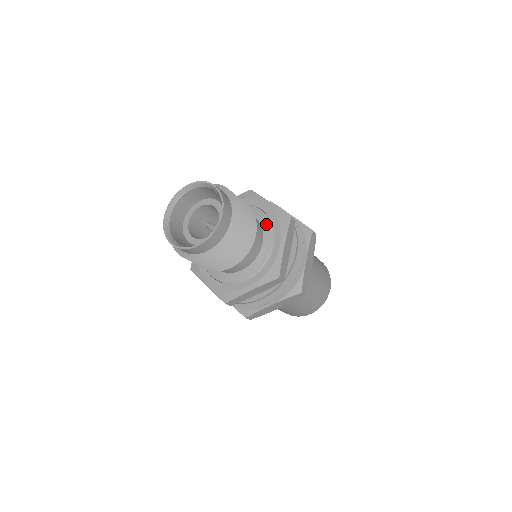
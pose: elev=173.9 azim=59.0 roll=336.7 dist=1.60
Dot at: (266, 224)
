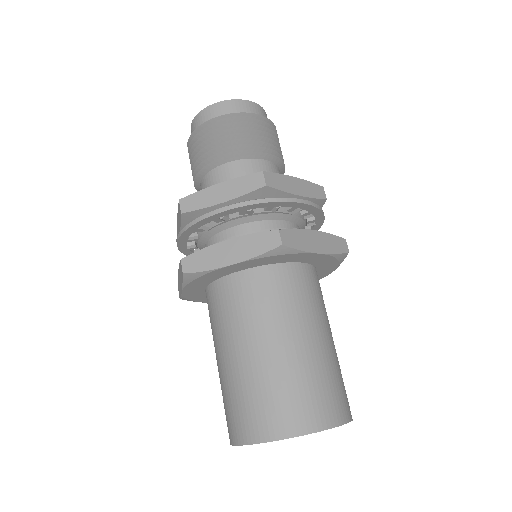
Dot at: occluded
